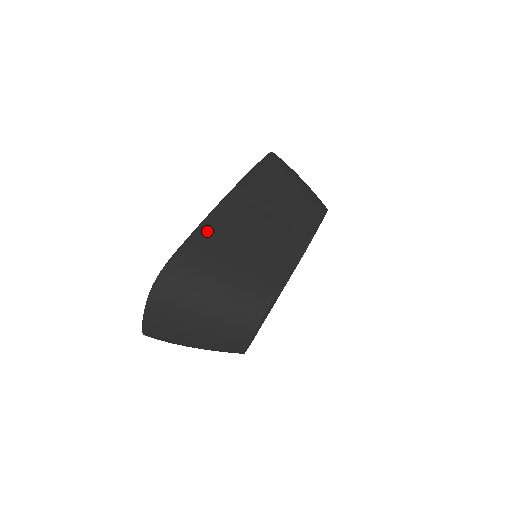
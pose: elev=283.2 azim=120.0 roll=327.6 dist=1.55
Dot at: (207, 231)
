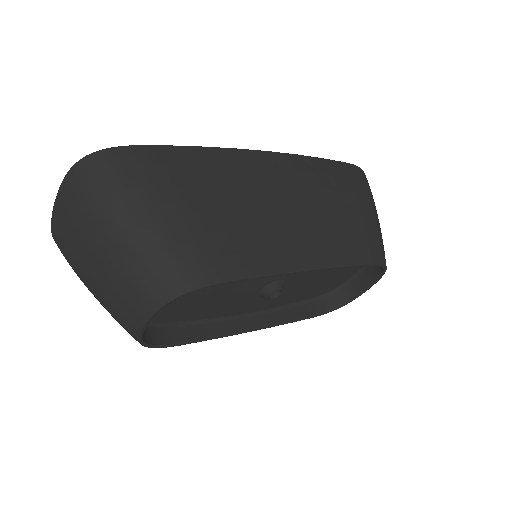
Dot at: (199, 157)
